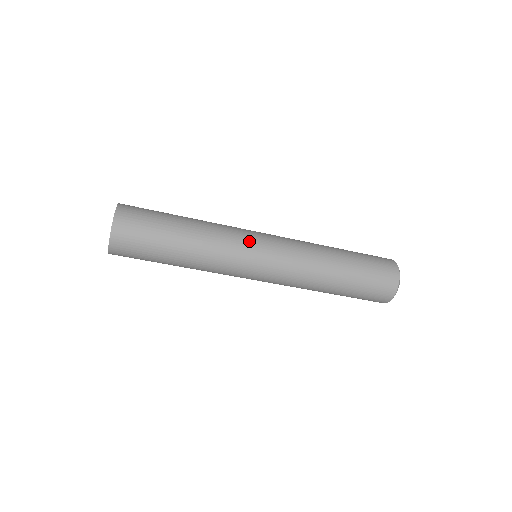
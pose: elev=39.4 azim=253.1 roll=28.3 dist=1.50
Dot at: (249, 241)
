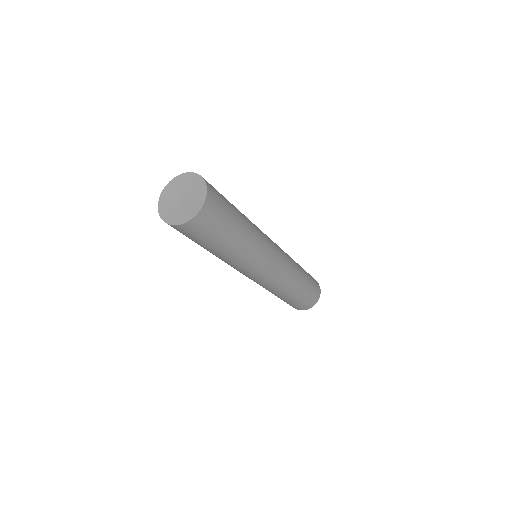
Dot at: (271, 251)
